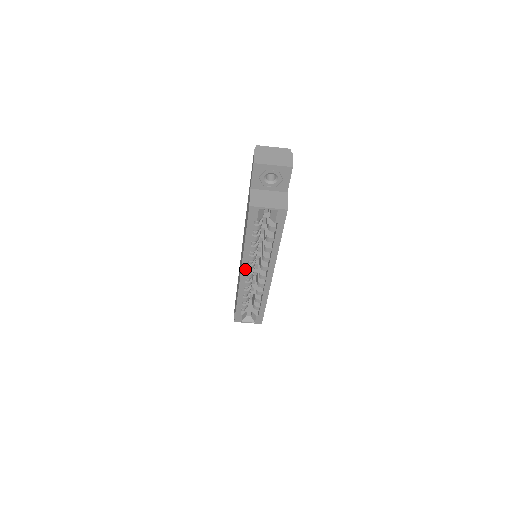
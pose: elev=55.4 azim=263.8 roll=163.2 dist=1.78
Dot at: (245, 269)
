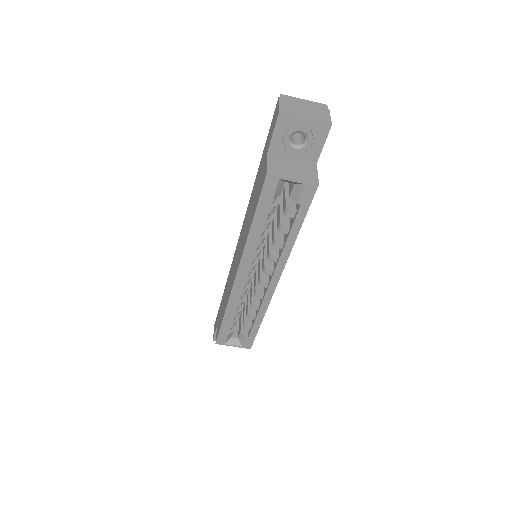
Dot at: (243, 270)
